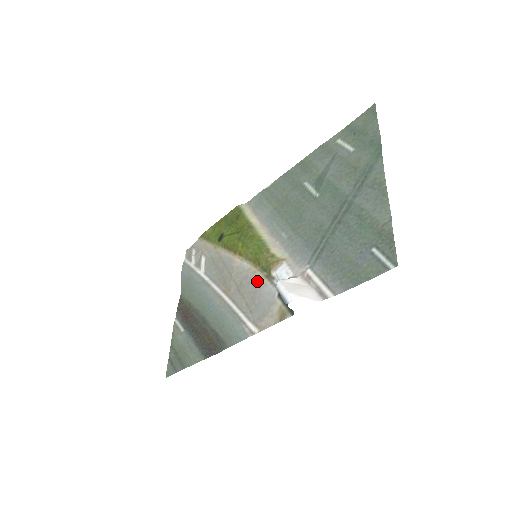
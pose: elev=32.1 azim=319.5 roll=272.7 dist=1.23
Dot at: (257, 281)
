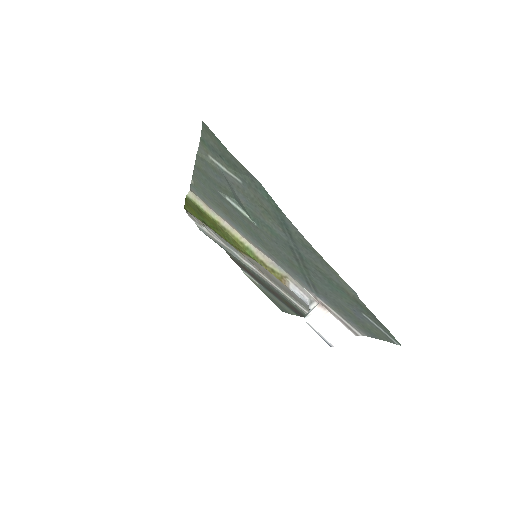
Dot at: (281, 284)
